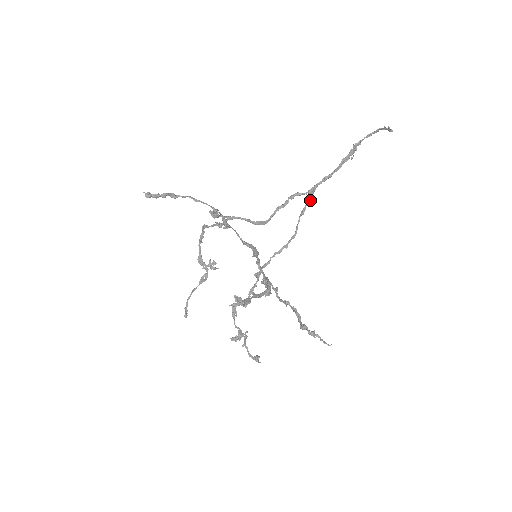
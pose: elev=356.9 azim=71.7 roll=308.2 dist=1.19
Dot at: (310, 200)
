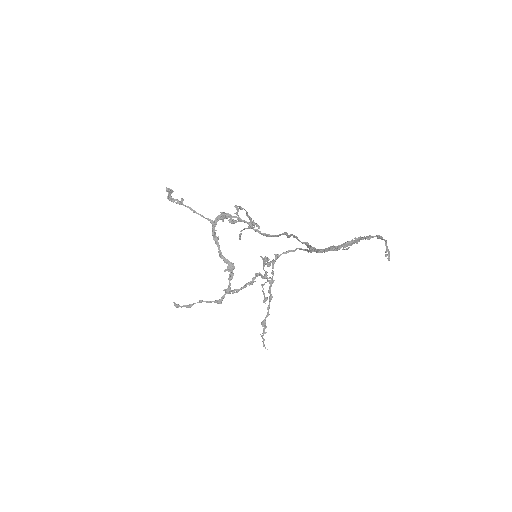
Dot at: occluded
